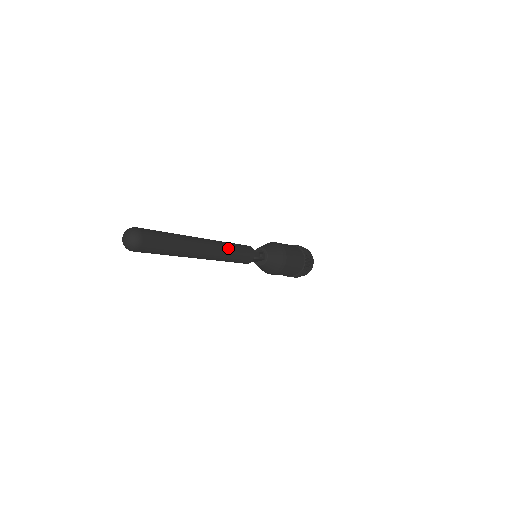
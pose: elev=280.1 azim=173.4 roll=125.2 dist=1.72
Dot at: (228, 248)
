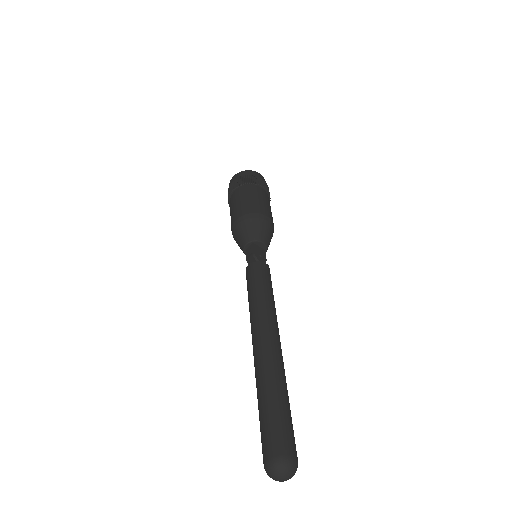
Dot at: occluded
